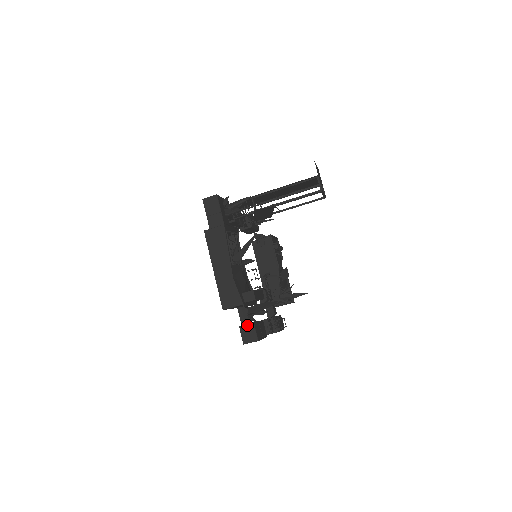
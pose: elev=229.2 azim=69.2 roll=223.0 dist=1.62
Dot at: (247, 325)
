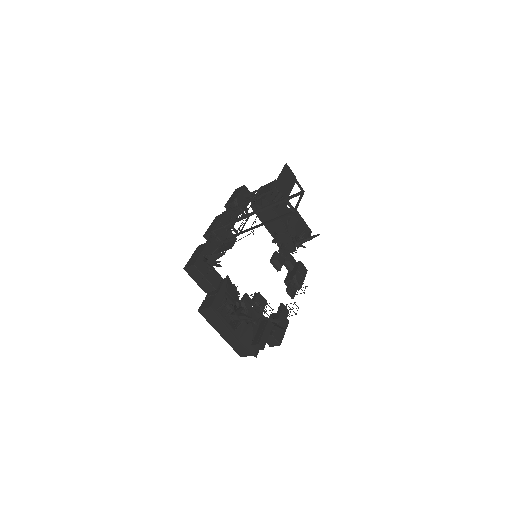
Dot at: occluded
